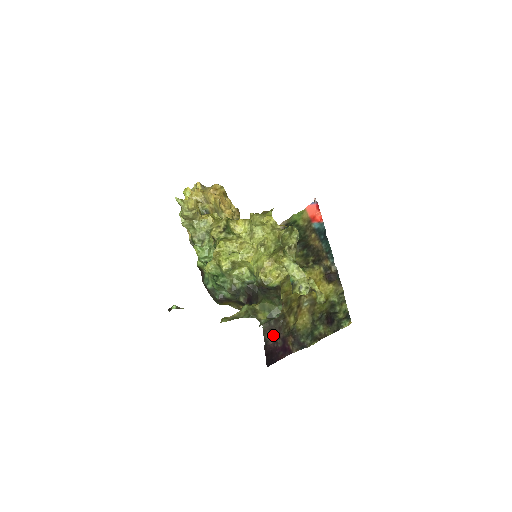
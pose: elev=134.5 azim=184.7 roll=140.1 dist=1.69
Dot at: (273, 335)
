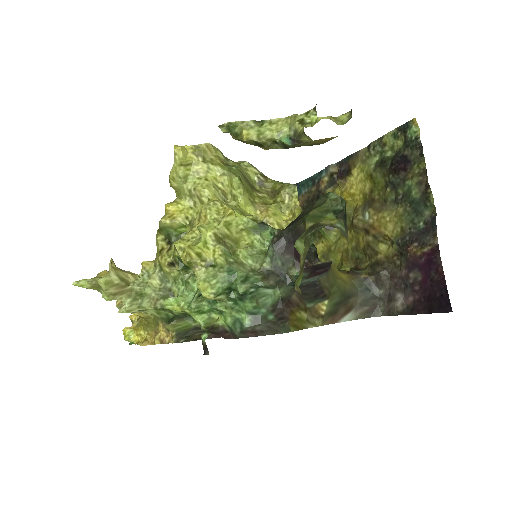
Dot at: (400, 294)
